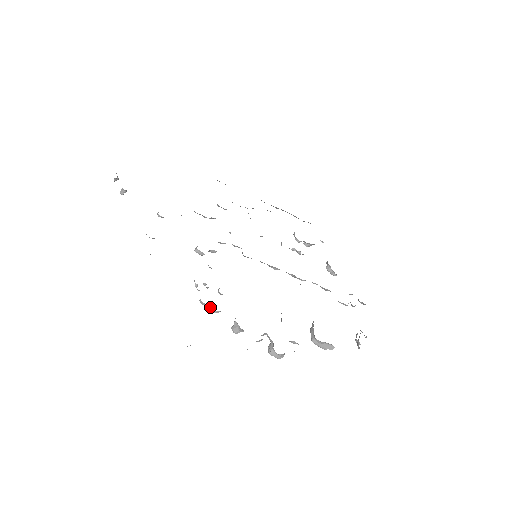
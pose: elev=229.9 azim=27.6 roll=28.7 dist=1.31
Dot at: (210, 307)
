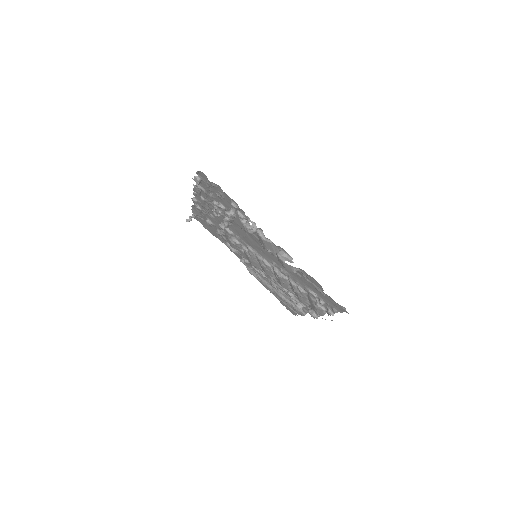
Dot at: (217, 205)
